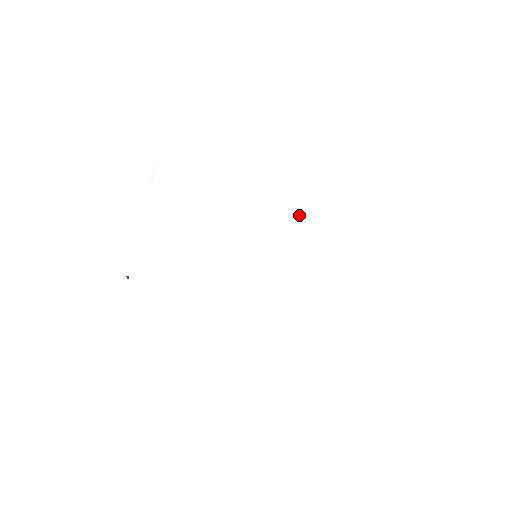
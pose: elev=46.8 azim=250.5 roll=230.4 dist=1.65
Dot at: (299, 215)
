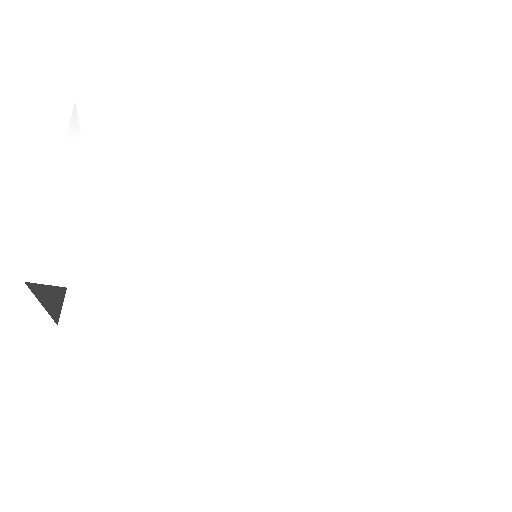
Dot at: (315, 170)
